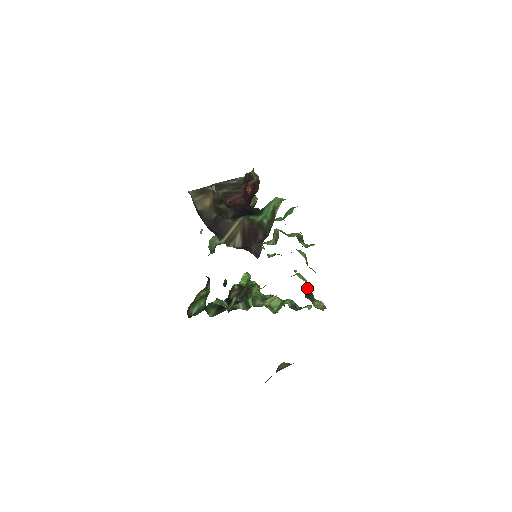
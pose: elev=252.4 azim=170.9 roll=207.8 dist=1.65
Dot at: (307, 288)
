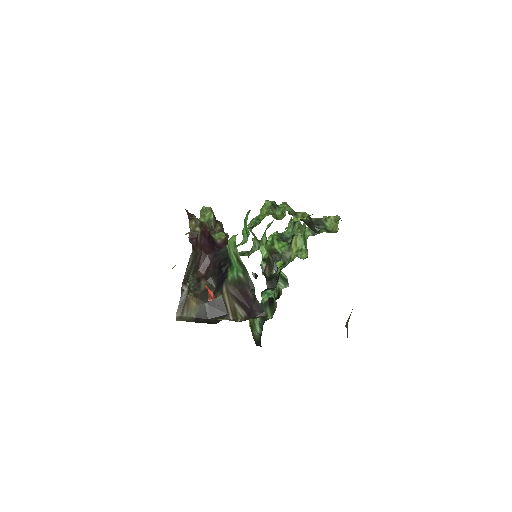
Dot at: (311, 219)
